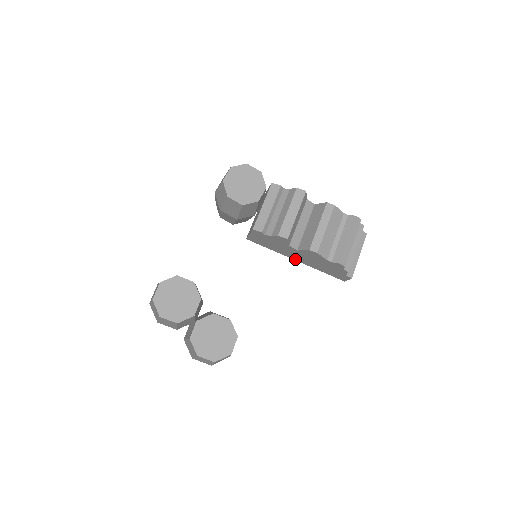
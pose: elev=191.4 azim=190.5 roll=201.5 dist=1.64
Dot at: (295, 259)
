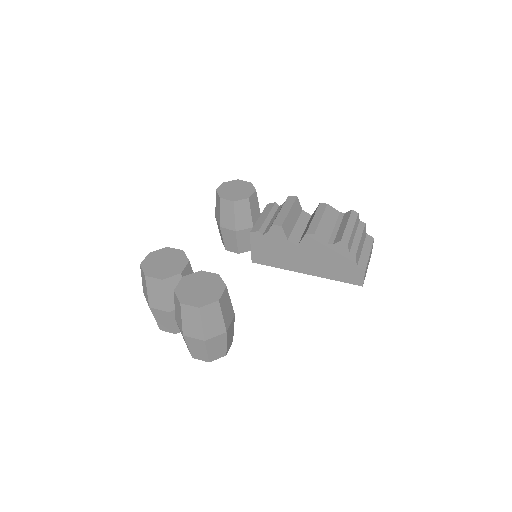
Dot at: (303, 271)
